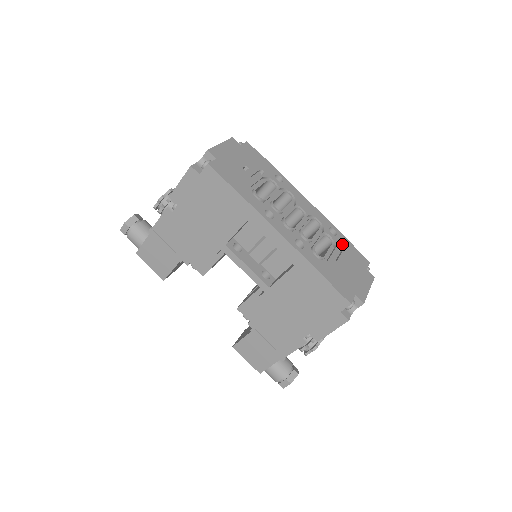
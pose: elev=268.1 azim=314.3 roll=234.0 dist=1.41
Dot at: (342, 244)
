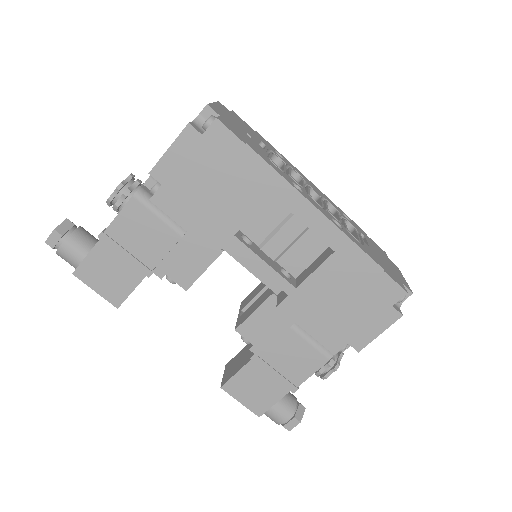
Dot at: (360, 231)
